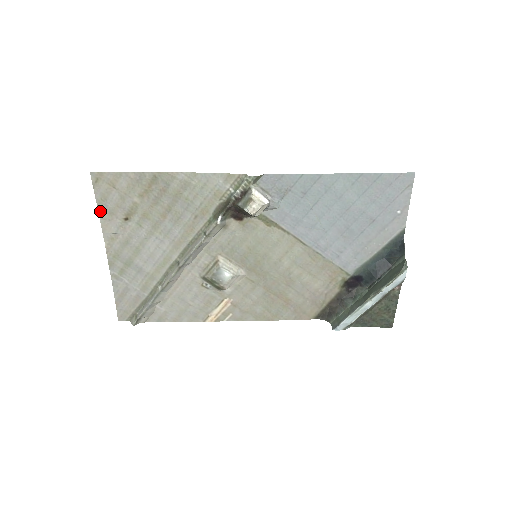
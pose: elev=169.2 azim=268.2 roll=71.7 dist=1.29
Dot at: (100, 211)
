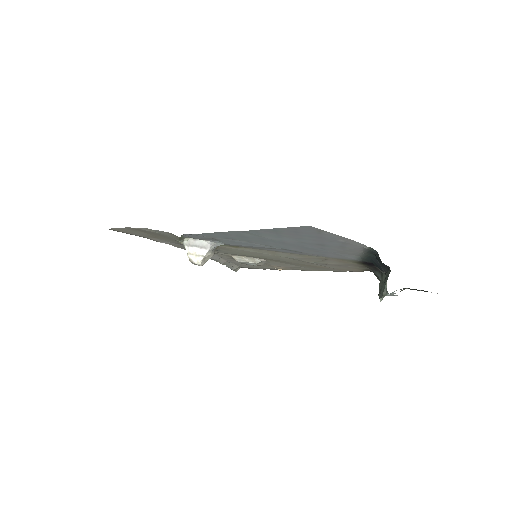
Dot at: occluded
